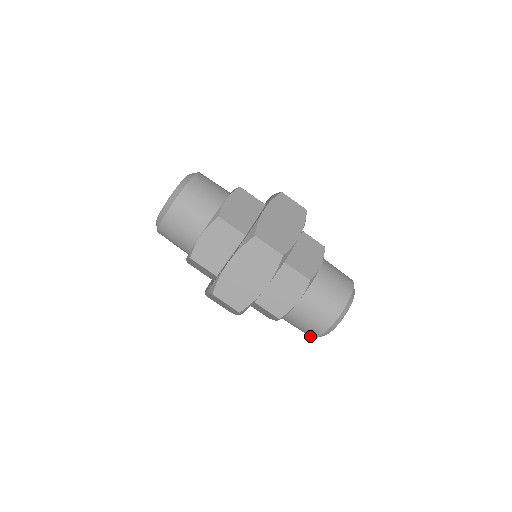
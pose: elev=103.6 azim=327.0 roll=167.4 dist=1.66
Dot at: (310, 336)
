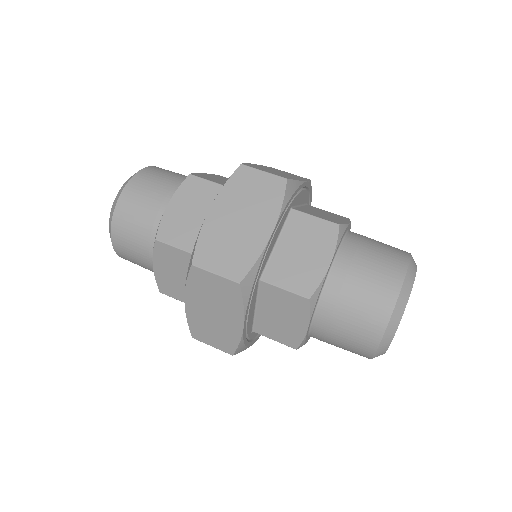
Dot at: (371, 345)
